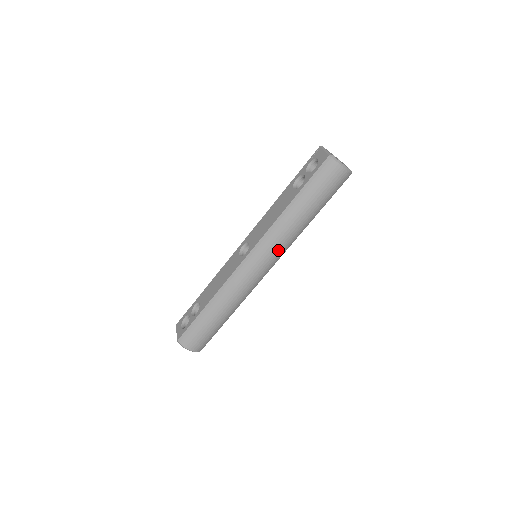
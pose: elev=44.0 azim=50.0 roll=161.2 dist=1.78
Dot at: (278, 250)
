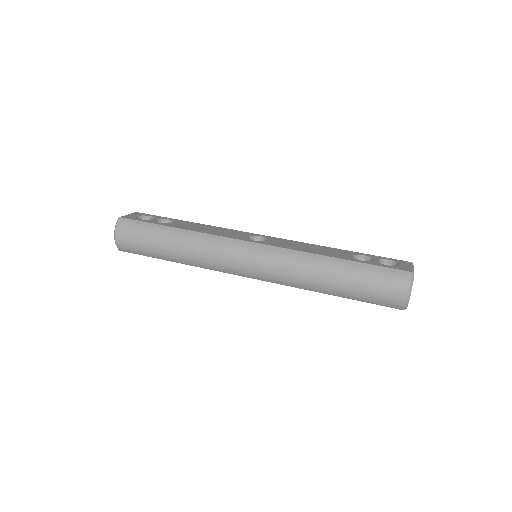
Dot at: (277, 273)
